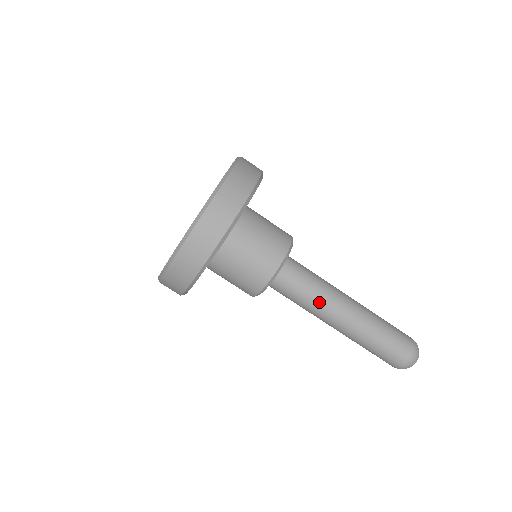
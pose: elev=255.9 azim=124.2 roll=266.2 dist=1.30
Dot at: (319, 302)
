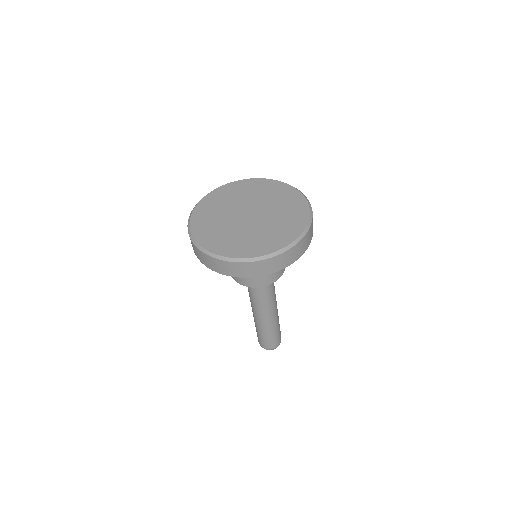
Dot at: (255, 303)
